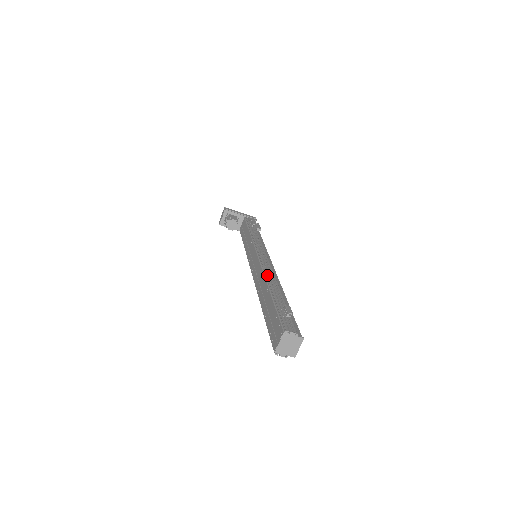
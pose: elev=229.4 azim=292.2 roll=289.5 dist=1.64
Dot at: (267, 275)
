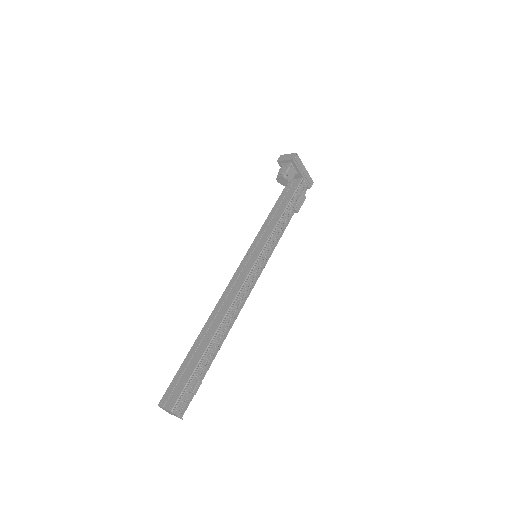
Dot at: (228, 316)
